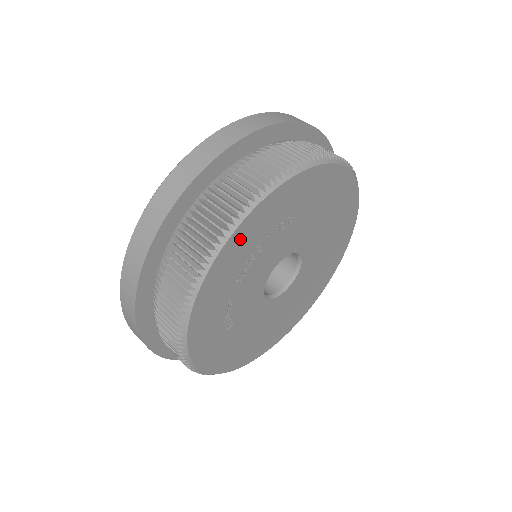
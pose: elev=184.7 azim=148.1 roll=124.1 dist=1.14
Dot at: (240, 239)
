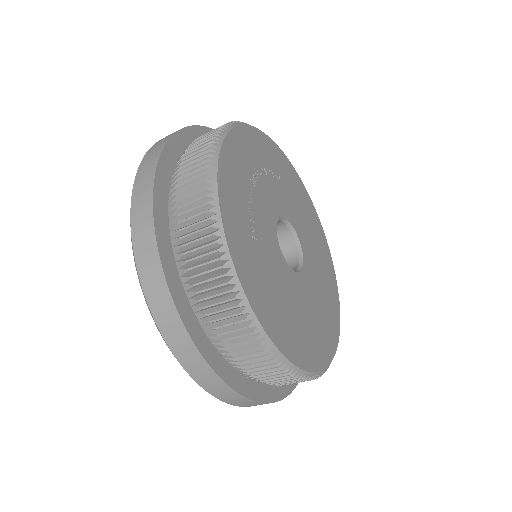
Dot at: (246, 139)
